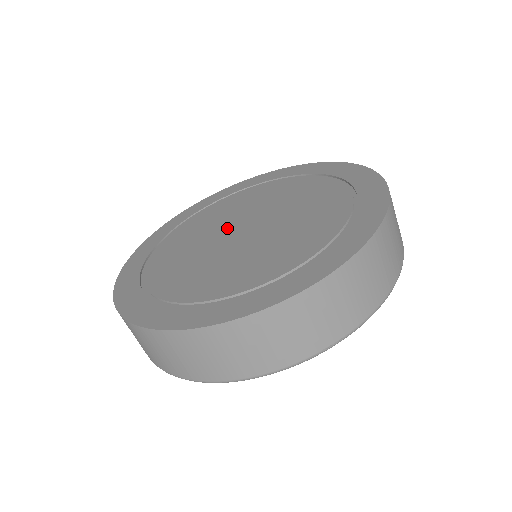
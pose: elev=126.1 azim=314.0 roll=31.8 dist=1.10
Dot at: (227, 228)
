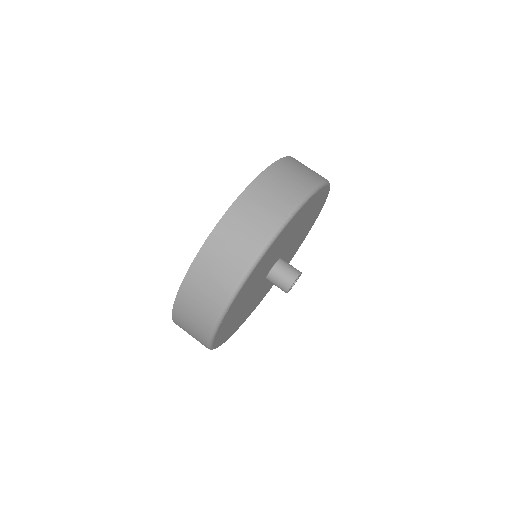
Dot at: occluded
